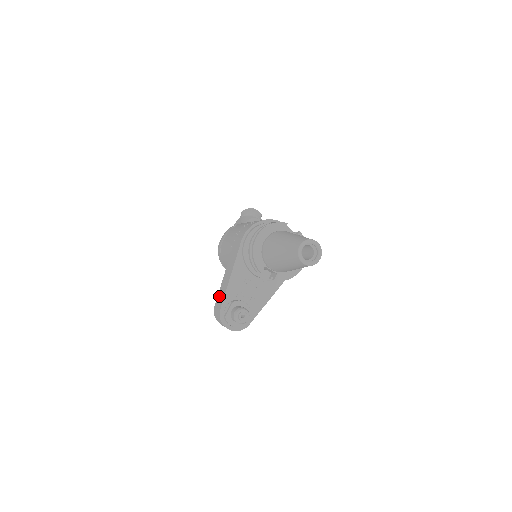
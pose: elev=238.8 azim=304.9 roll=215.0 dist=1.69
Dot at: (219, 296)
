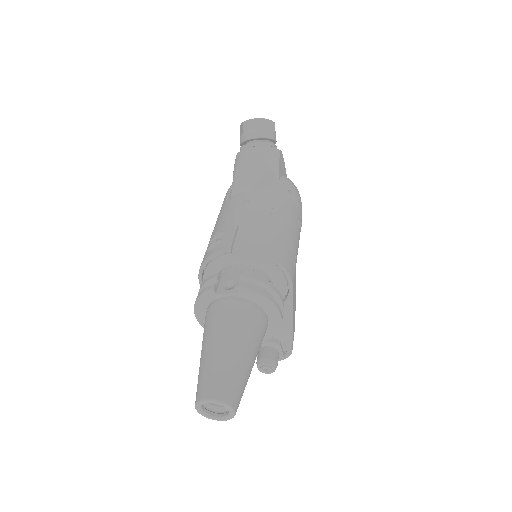
Dot at: occluded
